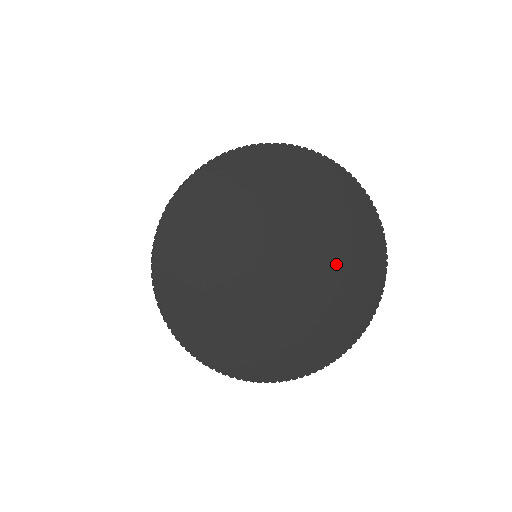
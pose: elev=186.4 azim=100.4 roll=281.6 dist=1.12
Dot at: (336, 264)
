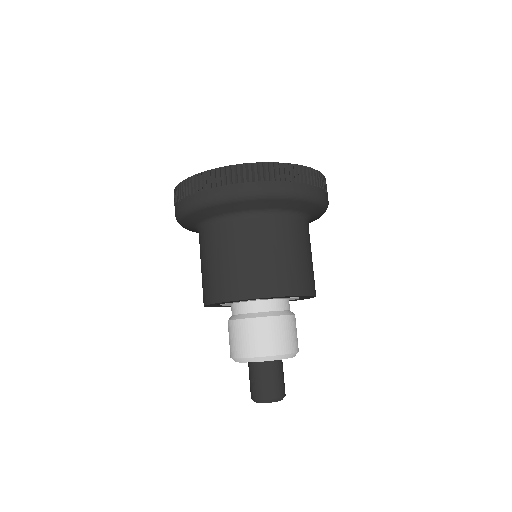
Dot at: occluded
